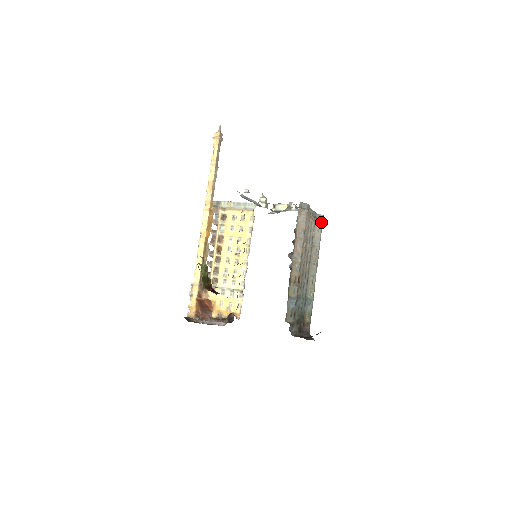
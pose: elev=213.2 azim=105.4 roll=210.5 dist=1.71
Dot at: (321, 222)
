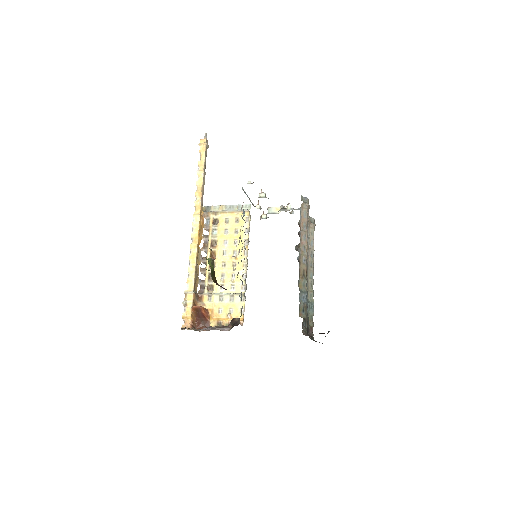
Dot at: (313, 225)
